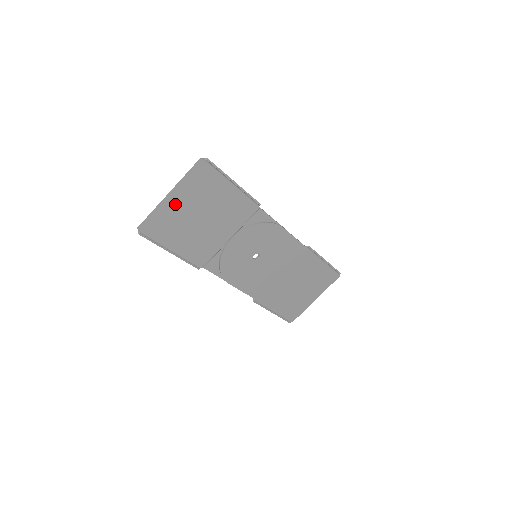
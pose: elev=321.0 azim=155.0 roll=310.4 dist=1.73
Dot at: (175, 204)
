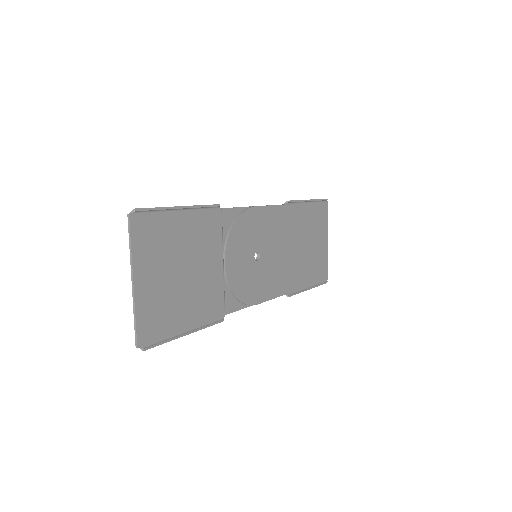
Dot at: (148, 286)
